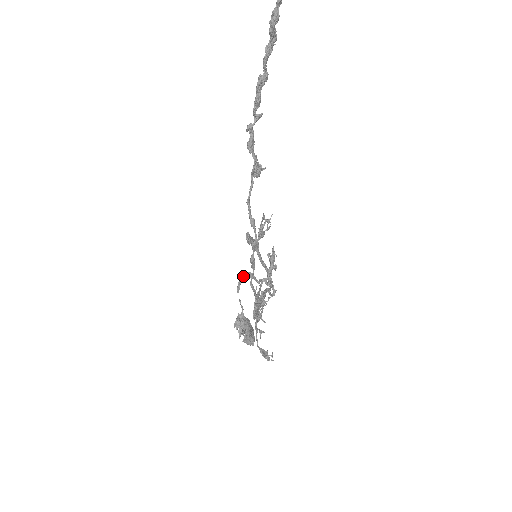
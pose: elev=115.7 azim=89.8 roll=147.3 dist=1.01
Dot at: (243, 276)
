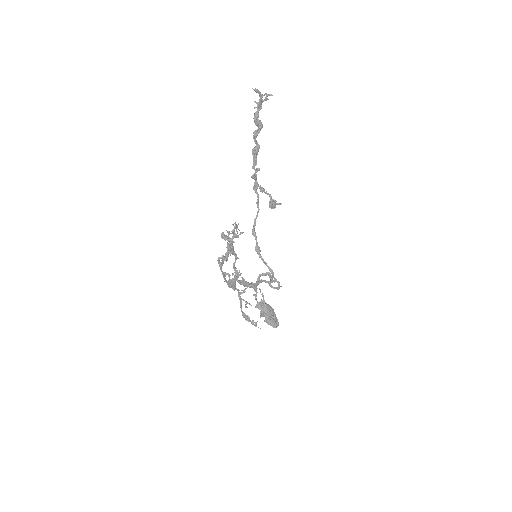
Dot at: (263, 273)
